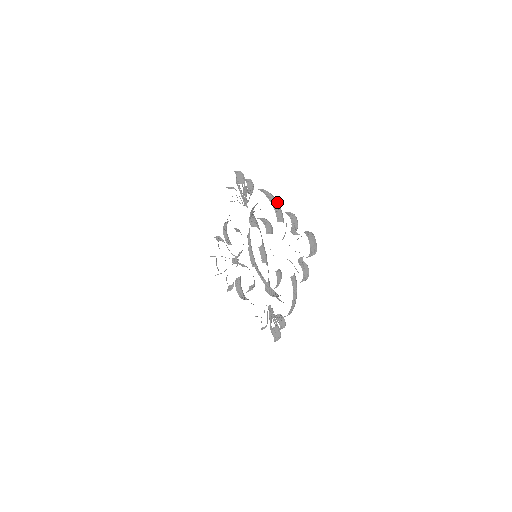
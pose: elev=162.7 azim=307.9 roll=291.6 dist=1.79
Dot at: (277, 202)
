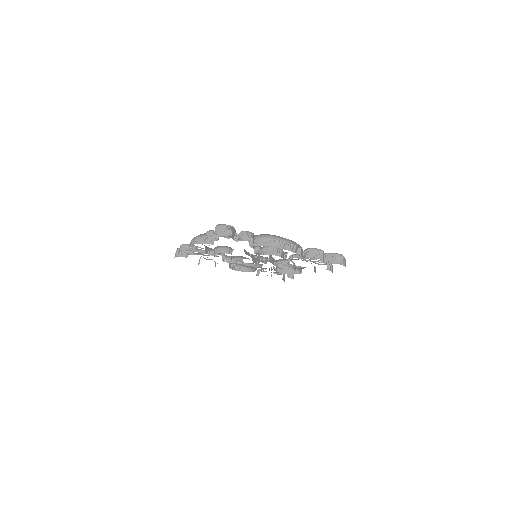
Dot at: (294, 244)
